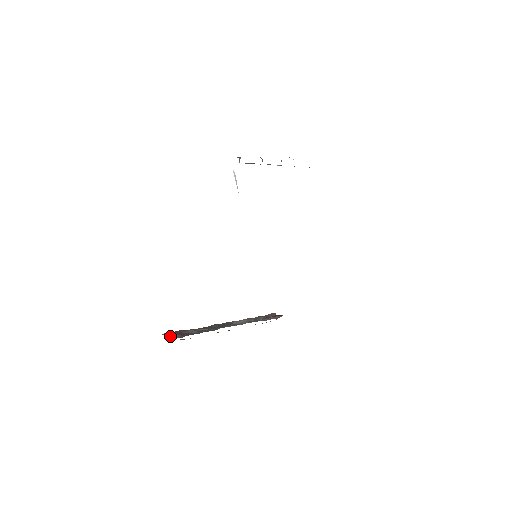
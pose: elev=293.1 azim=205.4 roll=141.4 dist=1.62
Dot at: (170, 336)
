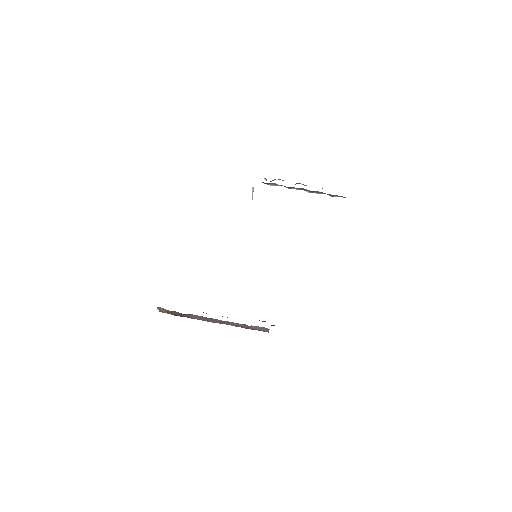
Dot at: occluded
